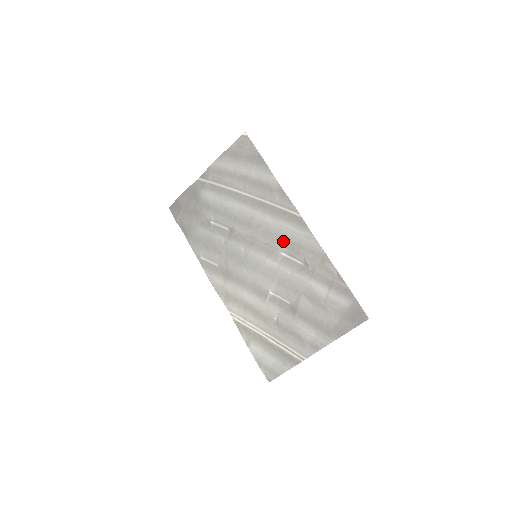
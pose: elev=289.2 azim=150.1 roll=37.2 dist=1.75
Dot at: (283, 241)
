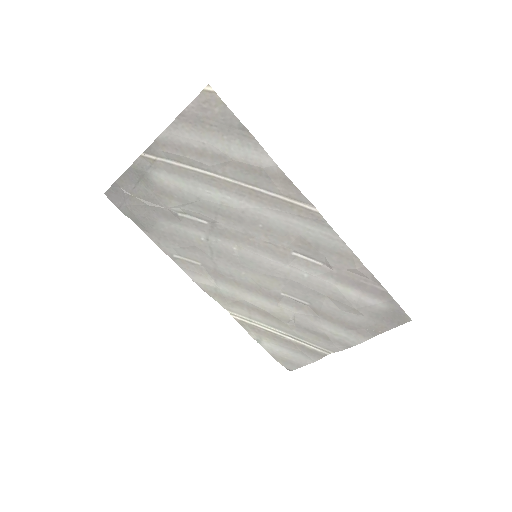
Dot at: (294, 240)
